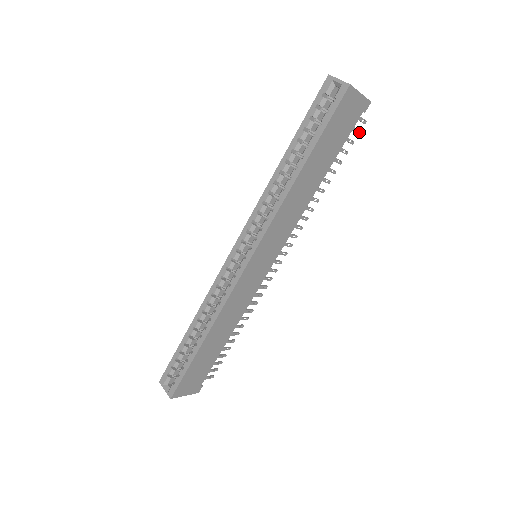
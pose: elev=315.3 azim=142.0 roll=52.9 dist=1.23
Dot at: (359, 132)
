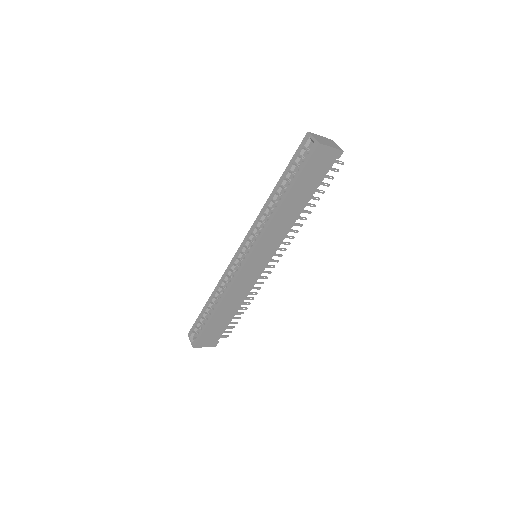
Dot at: (338, 171)
